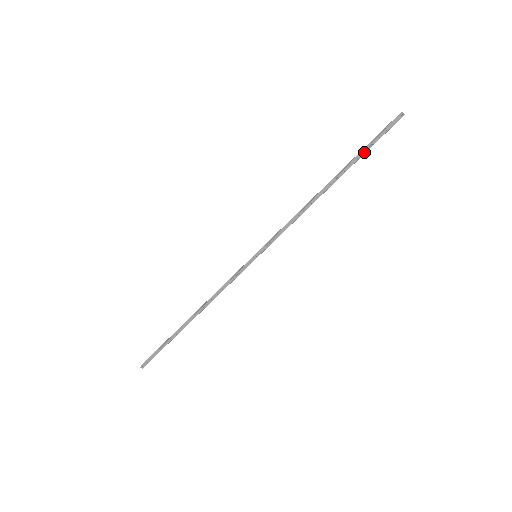
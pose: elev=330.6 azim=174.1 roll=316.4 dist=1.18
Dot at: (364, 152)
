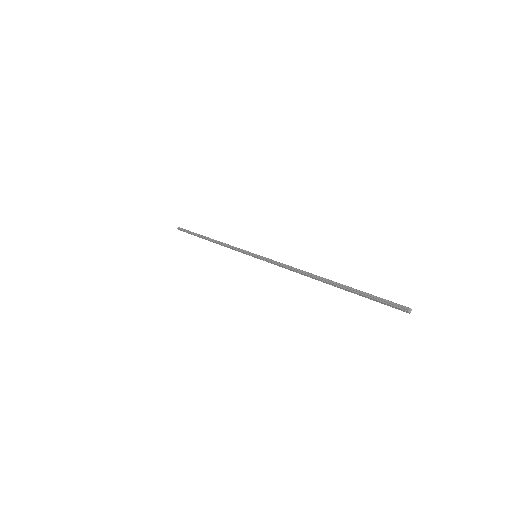
Dot at: (359, 294)
